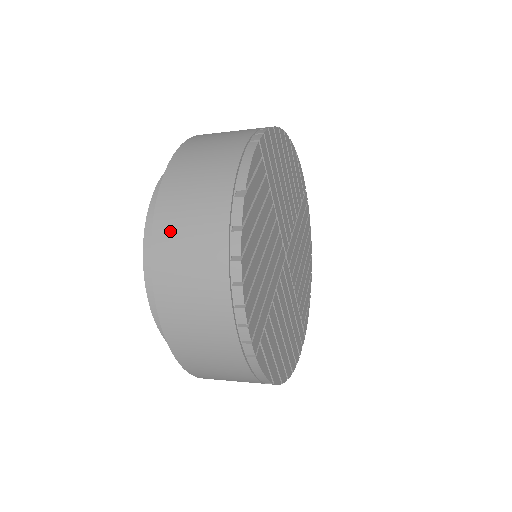
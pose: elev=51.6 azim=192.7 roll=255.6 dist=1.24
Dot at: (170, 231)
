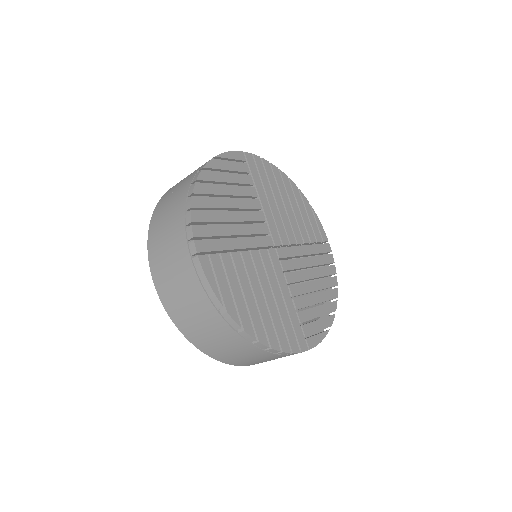
Dot at: (204, 343)
